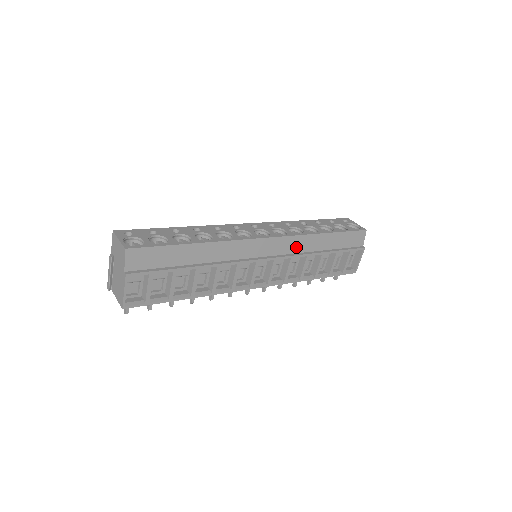
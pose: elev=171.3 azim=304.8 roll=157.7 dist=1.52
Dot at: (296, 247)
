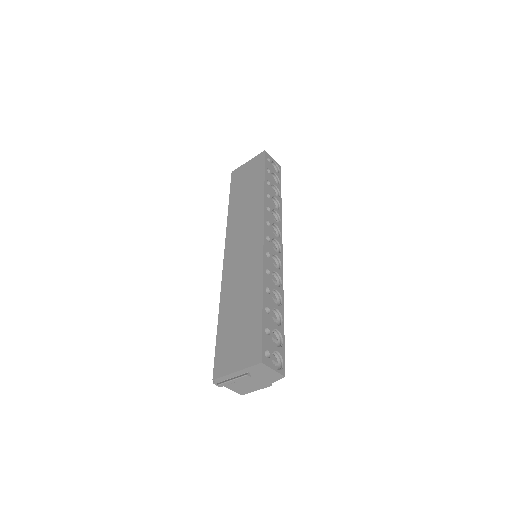
Dot at: occluded
